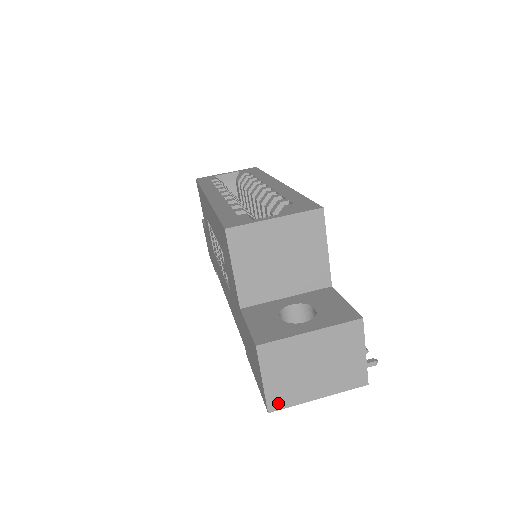
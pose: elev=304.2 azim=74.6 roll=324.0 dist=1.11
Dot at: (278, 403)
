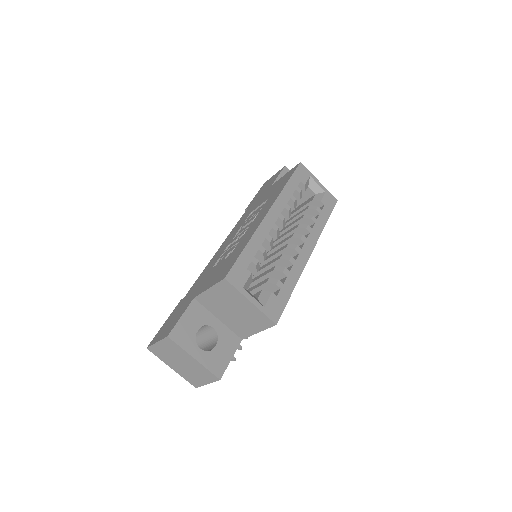
Dot at: (154, 351)
